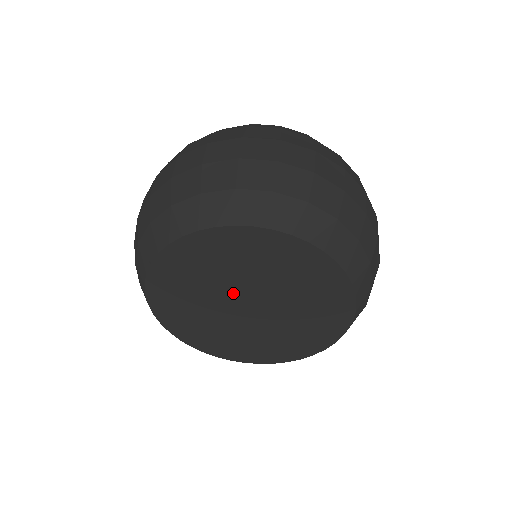
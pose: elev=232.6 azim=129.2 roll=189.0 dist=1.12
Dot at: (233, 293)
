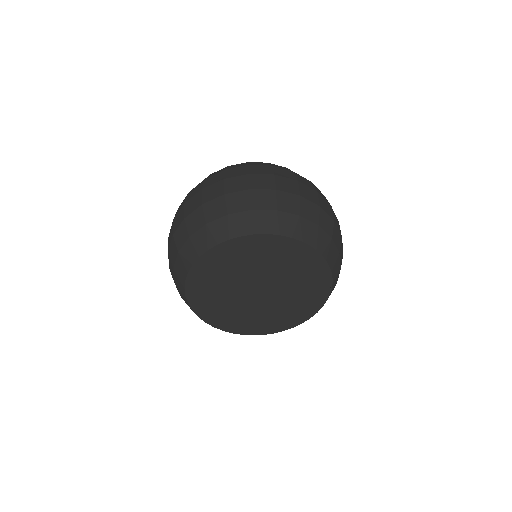
Dot at: (243, 290)
